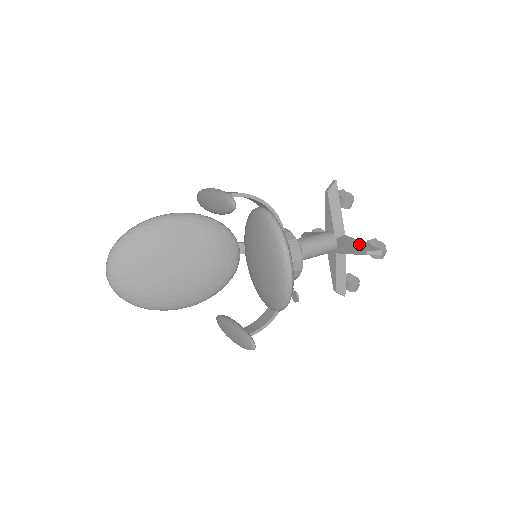
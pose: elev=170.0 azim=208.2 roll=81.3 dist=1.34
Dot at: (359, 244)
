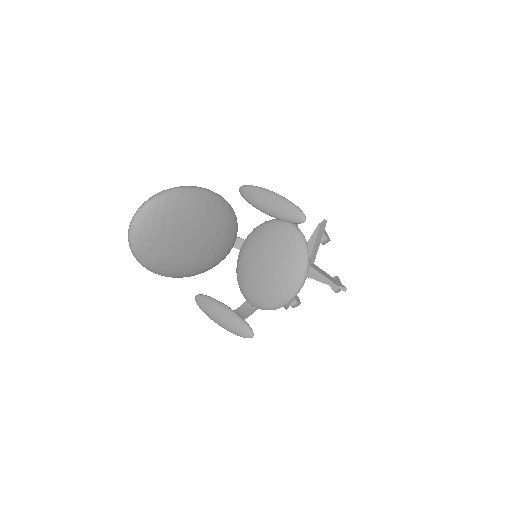
Dot at: (329, 277)
